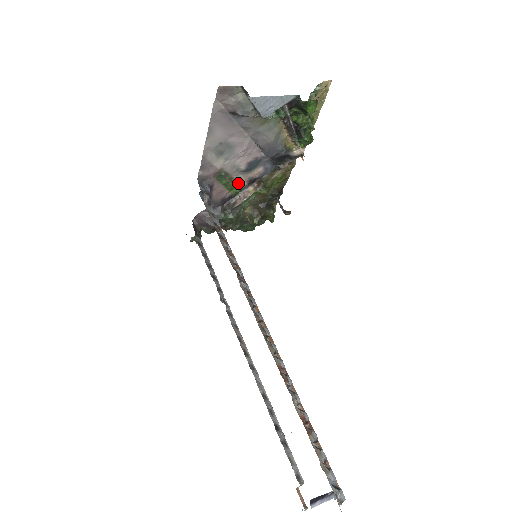
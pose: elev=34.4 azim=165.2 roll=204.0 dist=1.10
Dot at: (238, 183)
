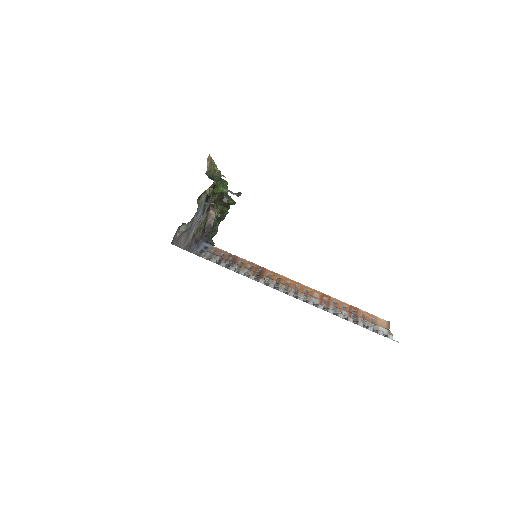
Dot at: (203, 220)
